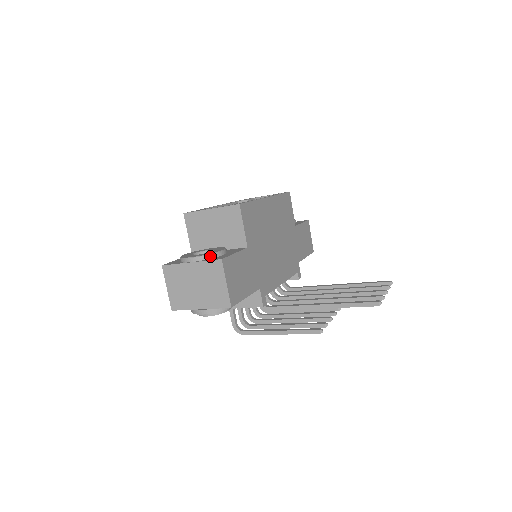
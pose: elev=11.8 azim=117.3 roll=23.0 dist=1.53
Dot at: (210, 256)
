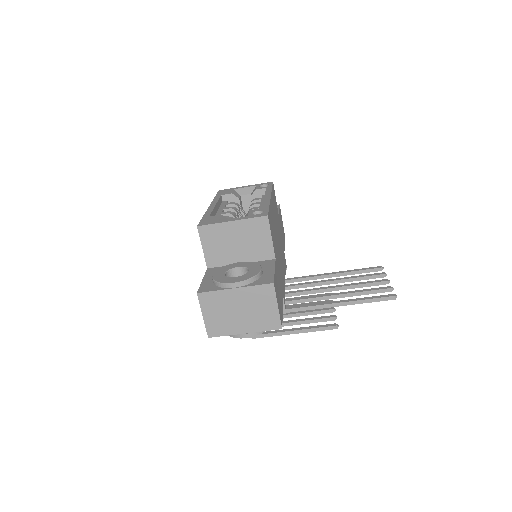
Dot at: (254, 279)
